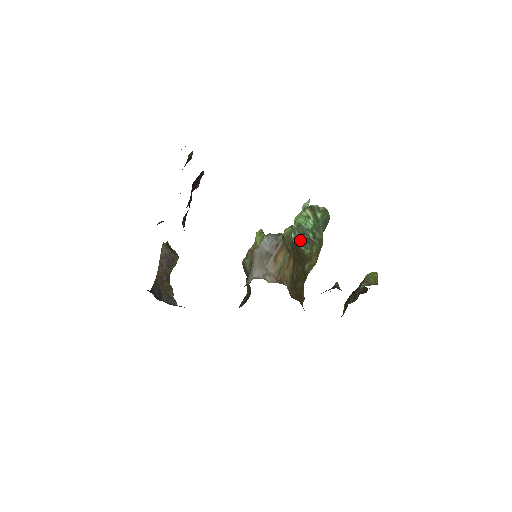
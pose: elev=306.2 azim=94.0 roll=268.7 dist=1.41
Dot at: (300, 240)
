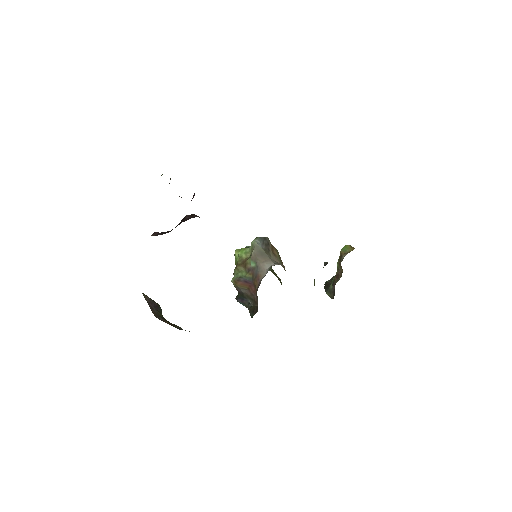
Dot at: occluded
